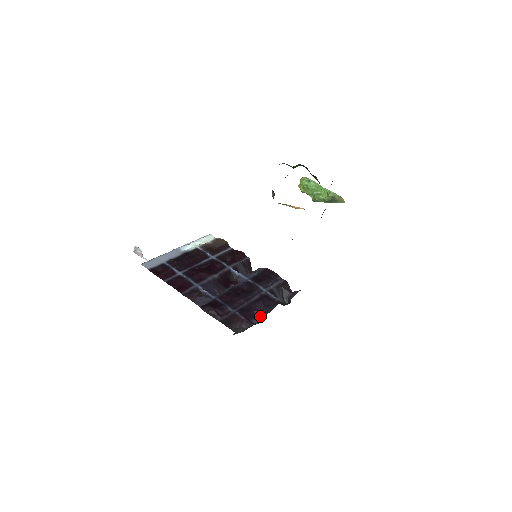
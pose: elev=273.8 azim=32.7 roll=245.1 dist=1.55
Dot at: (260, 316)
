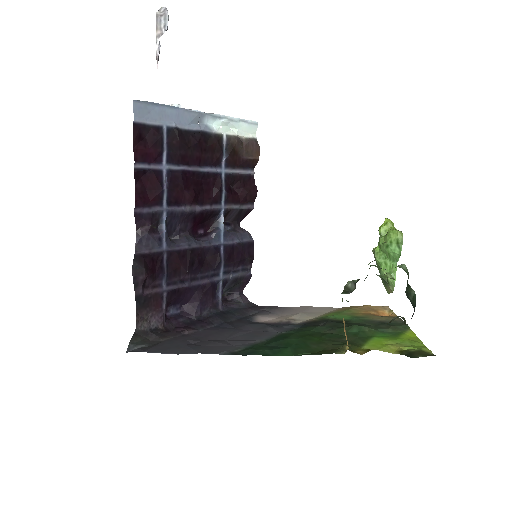
Dot at: (184, 308)
